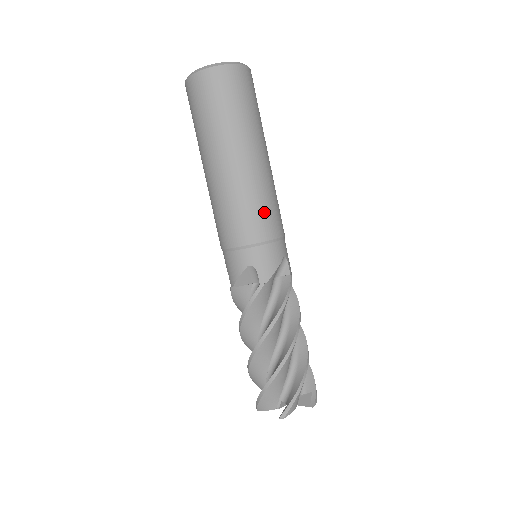
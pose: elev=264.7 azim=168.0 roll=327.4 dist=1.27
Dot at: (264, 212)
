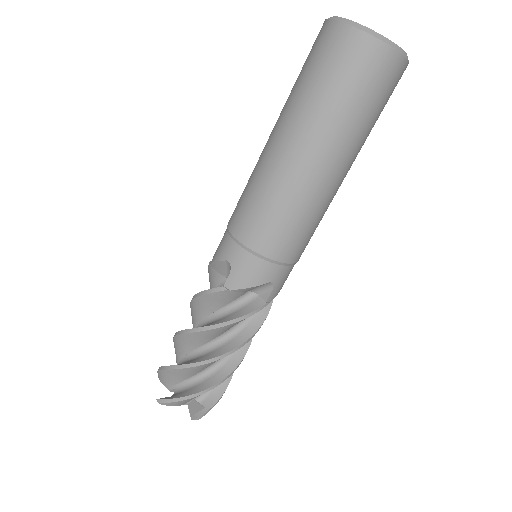
Dot at: (281, 226)
